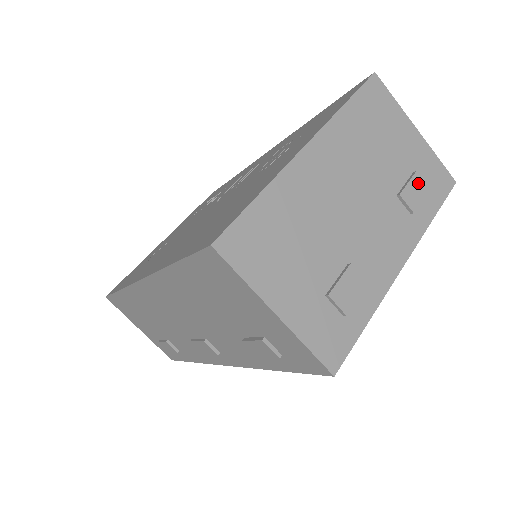
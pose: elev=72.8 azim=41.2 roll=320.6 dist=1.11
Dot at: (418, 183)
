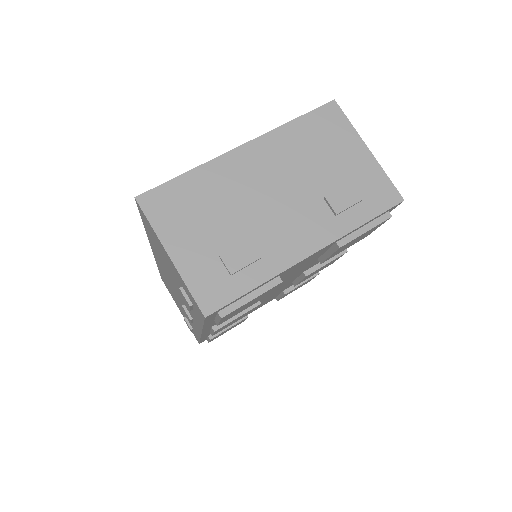
Dot at: (351, 191)
